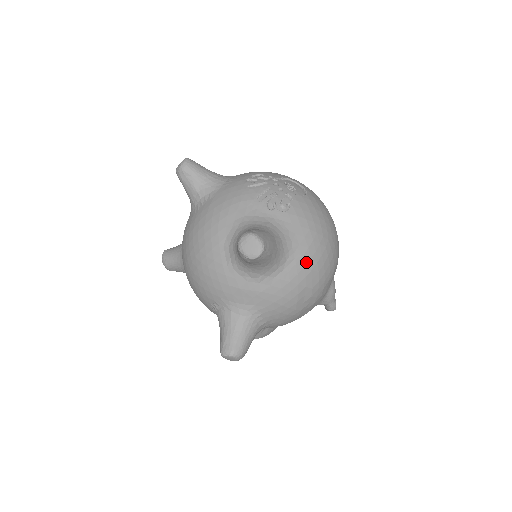
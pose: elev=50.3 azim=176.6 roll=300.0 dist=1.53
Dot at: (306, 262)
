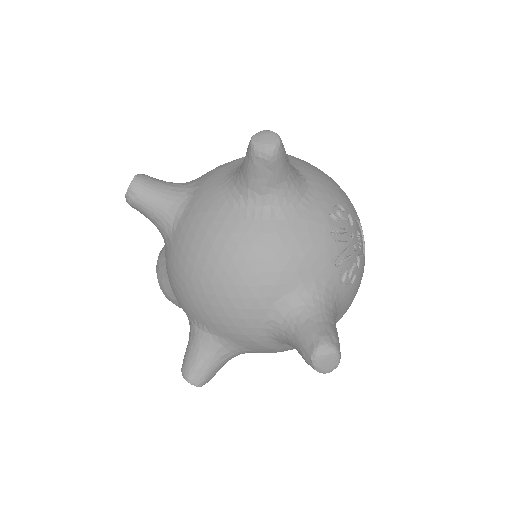
Dot at: occluded
